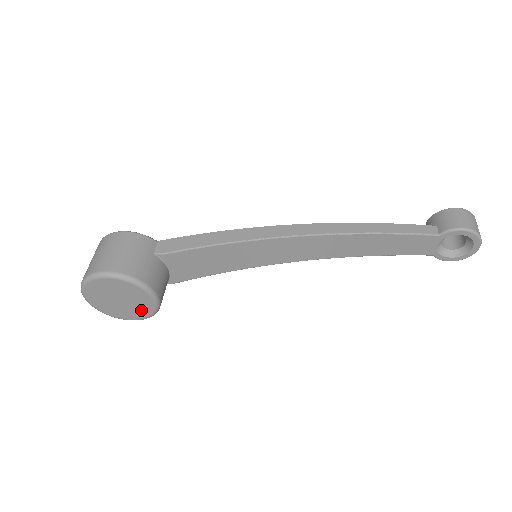
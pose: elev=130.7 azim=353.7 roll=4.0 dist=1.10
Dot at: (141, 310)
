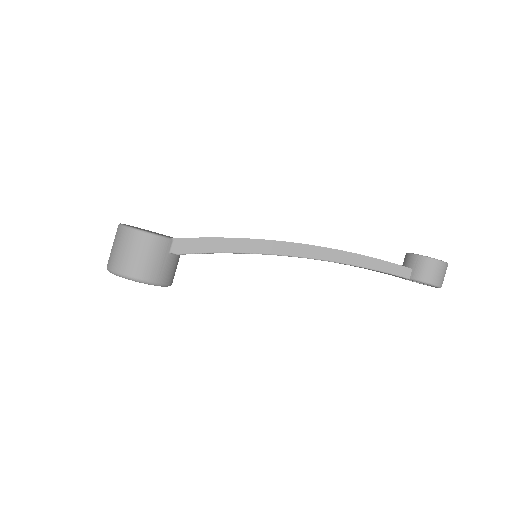
Dot at: occluded
